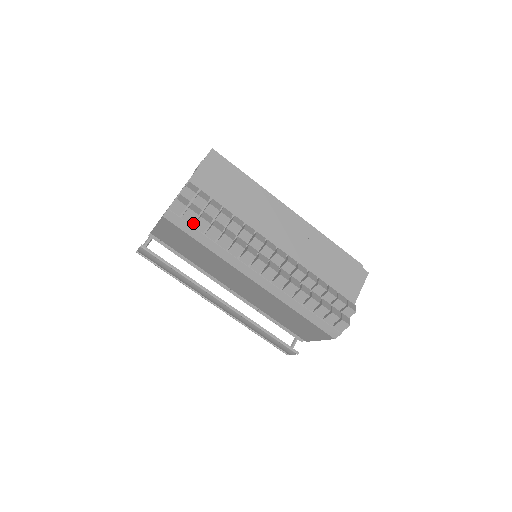
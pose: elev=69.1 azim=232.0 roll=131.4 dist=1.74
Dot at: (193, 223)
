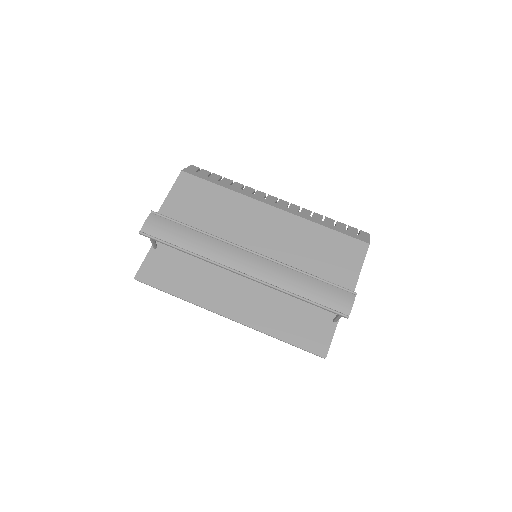
Dot at: occluded
